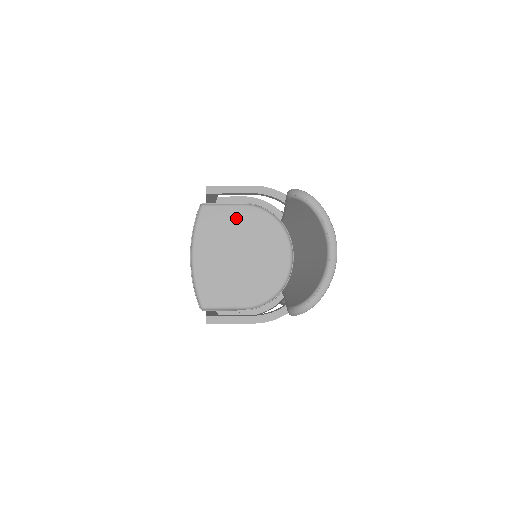
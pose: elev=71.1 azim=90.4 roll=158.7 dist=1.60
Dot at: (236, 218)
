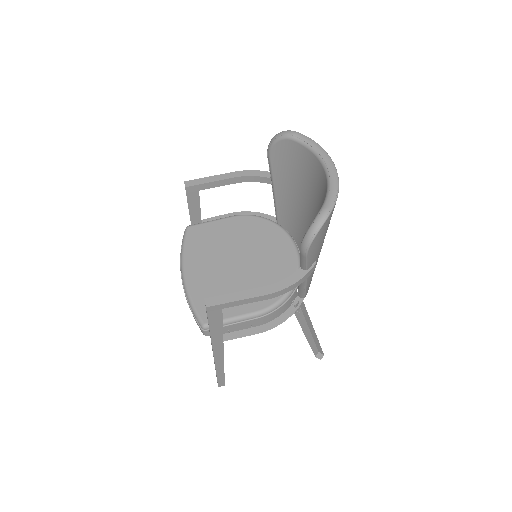
Dot at: (226, 229)
